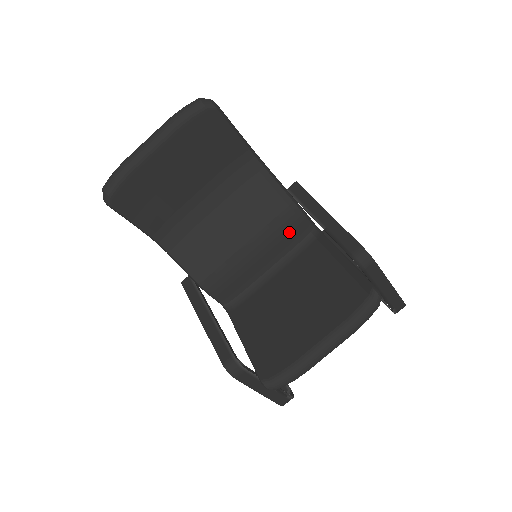
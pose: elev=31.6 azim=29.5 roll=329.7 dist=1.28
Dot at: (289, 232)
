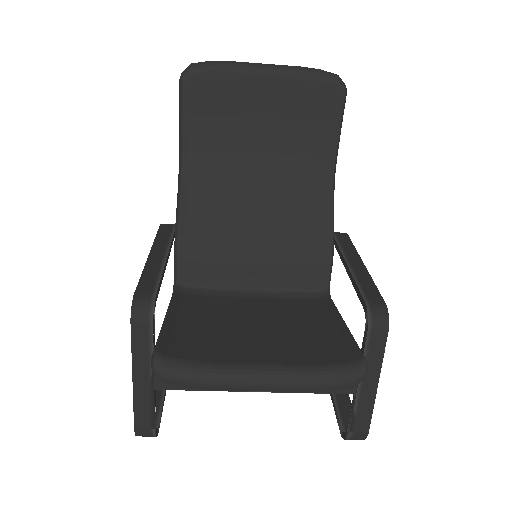
Dot at: (303, 268)
